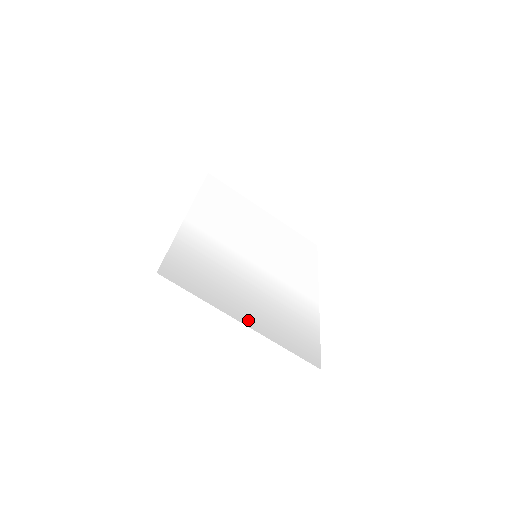
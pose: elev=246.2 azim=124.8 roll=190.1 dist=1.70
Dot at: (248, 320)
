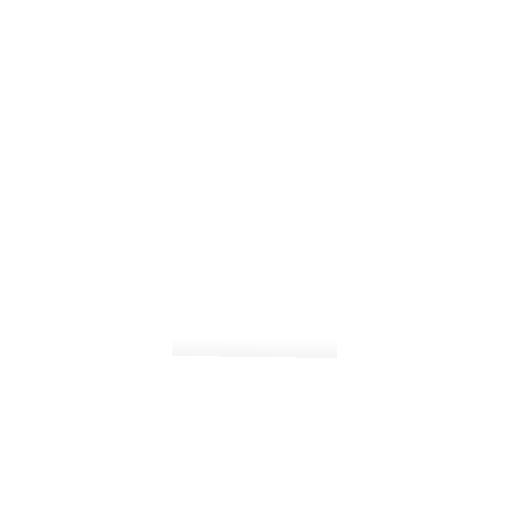
Dot at: (259, 349)
